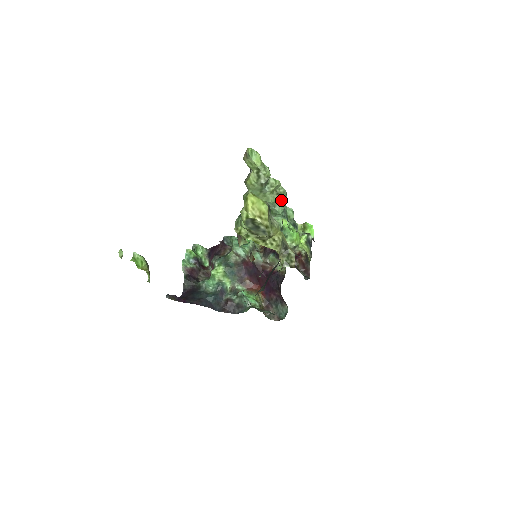
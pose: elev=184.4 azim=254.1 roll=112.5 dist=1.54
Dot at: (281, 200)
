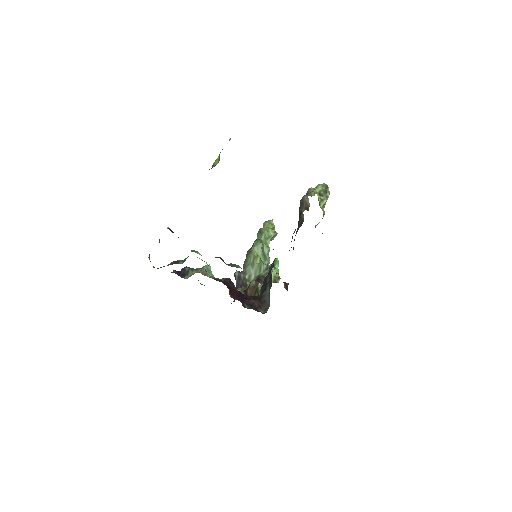
Dot at: (269, 258)
